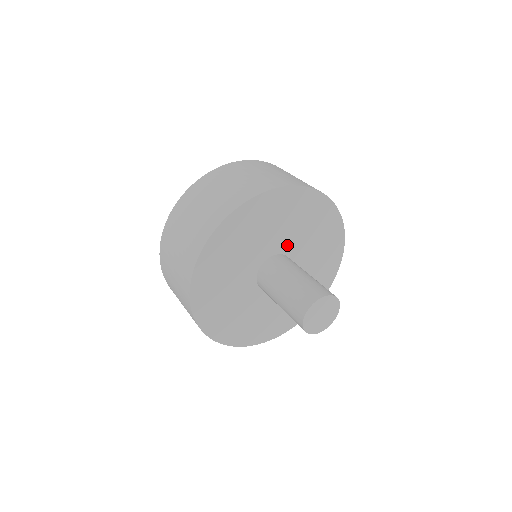
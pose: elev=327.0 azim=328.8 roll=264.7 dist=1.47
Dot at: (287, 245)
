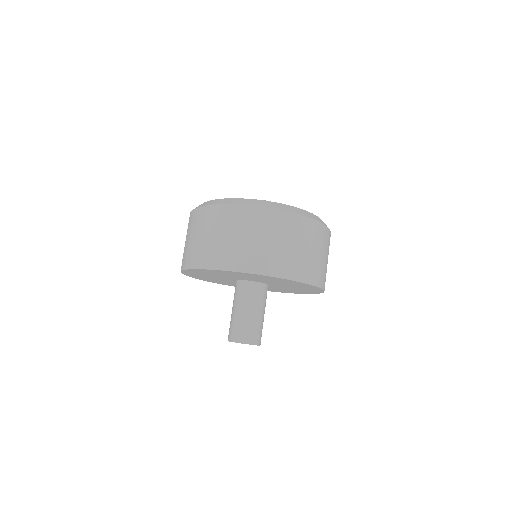
Dot at: (266, 282)
